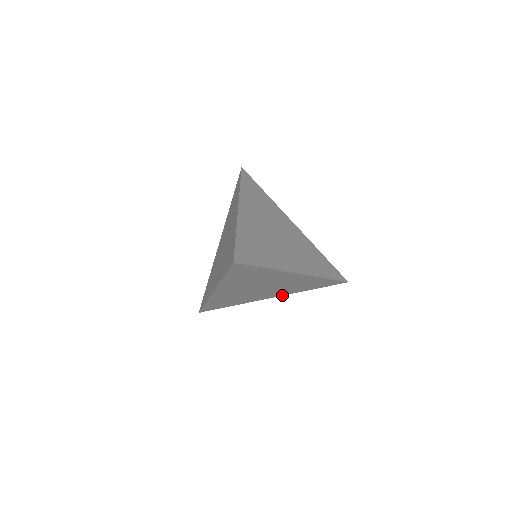
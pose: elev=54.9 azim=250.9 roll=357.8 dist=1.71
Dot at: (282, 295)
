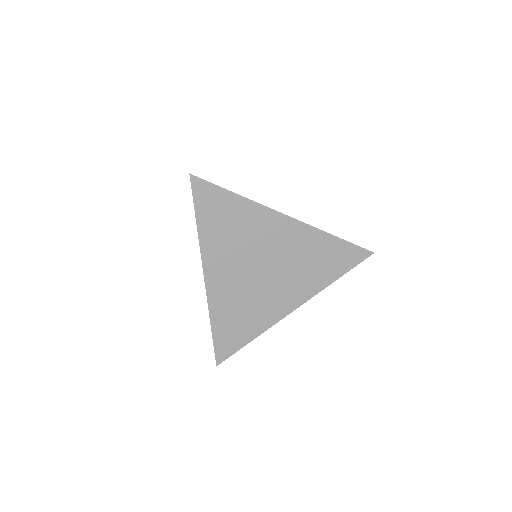
Dot at: occluded
